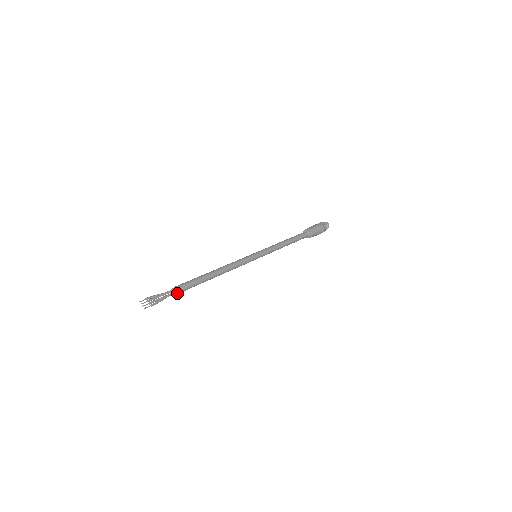
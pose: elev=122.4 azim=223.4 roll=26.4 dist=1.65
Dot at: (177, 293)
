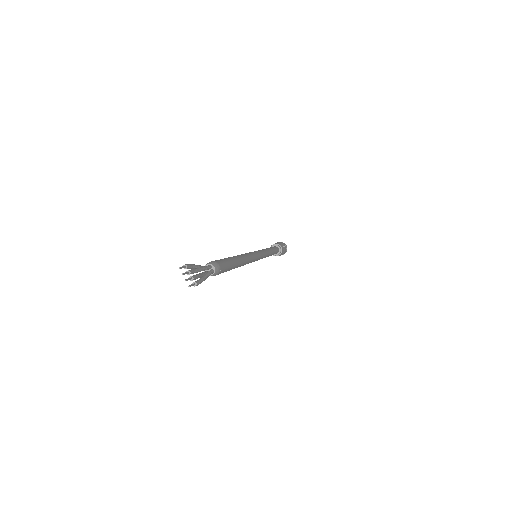
Dot at: (213, 275)
